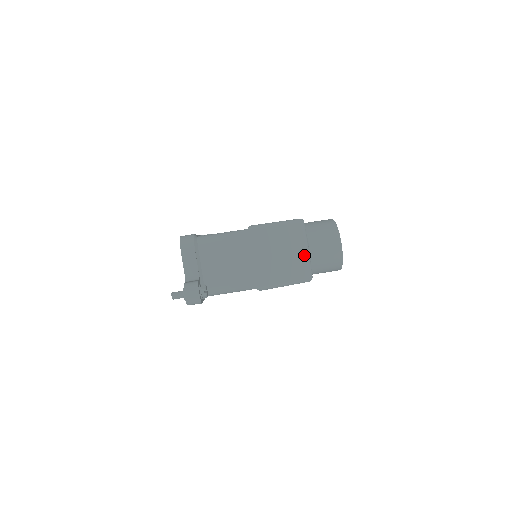
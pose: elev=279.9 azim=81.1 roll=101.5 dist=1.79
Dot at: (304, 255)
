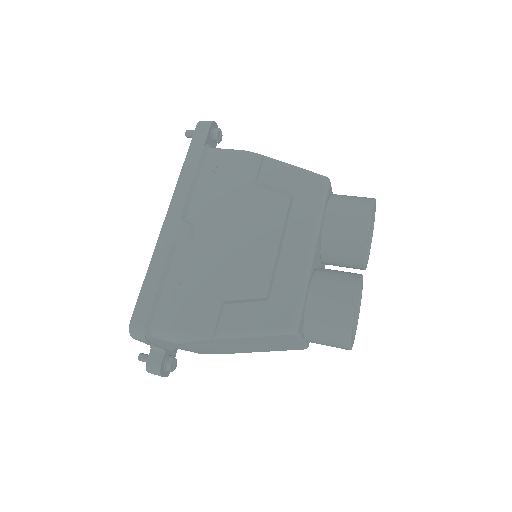
Dot at: occluded
